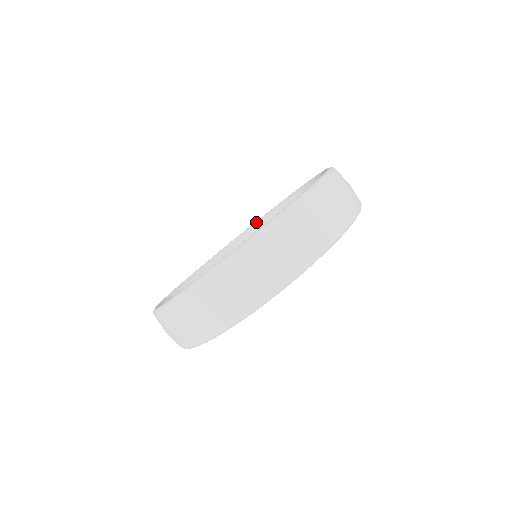
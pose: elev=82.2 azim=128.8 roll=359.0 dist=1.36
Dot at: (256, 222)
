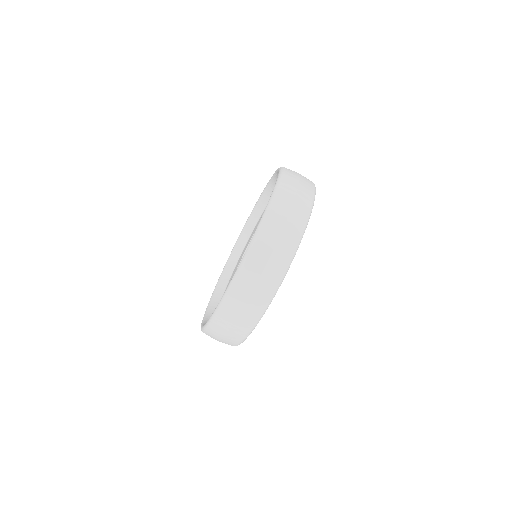
Dot at: (260, 196)
